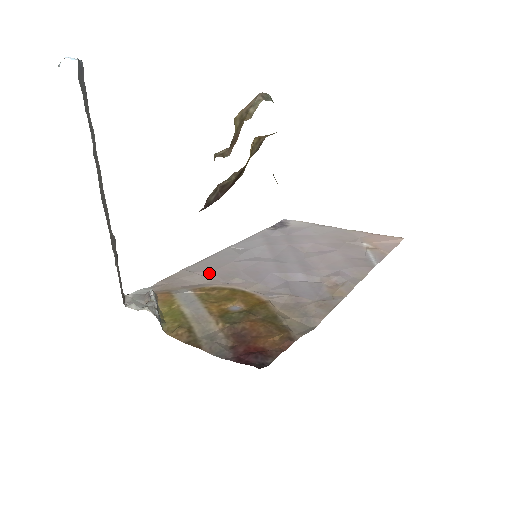
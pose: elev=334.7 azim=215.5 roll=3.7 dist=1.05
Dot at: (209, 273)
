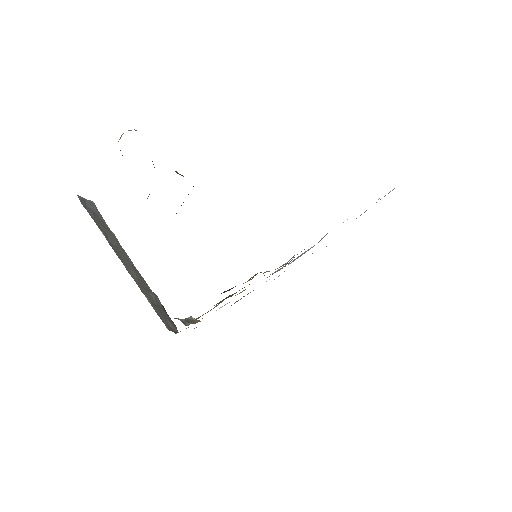
Dot at: occluded
